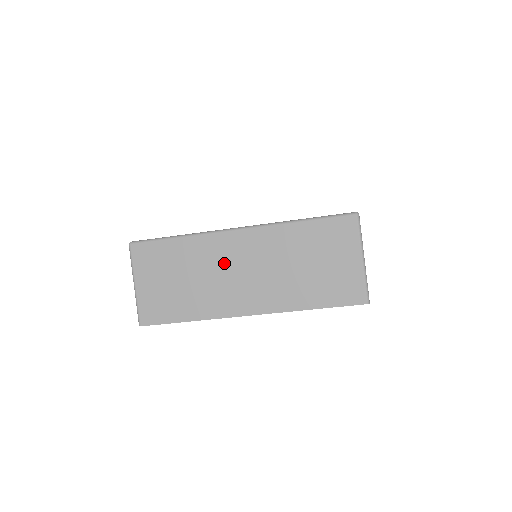
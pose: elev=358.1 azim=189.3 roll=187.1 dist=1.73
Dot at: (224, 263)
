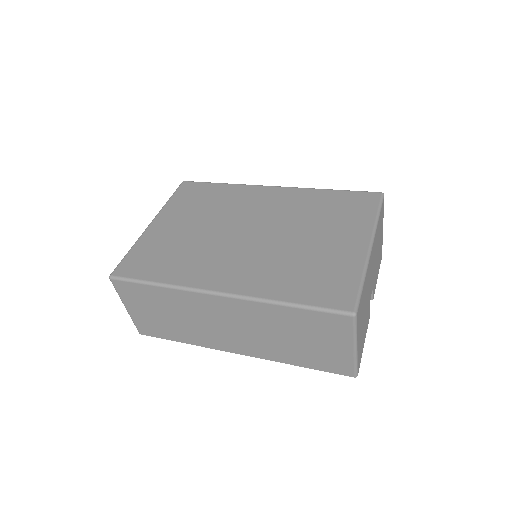
Dot at: (208, 316)
